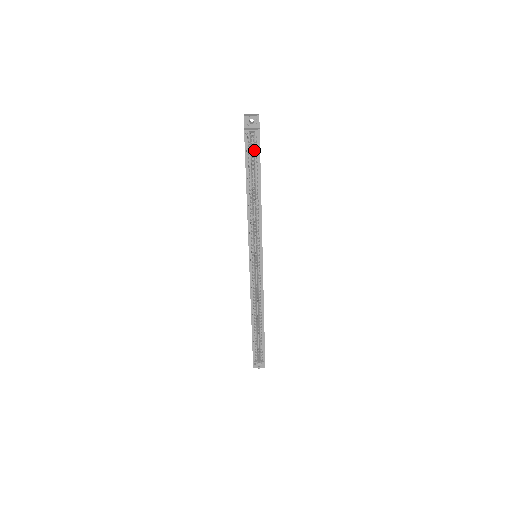
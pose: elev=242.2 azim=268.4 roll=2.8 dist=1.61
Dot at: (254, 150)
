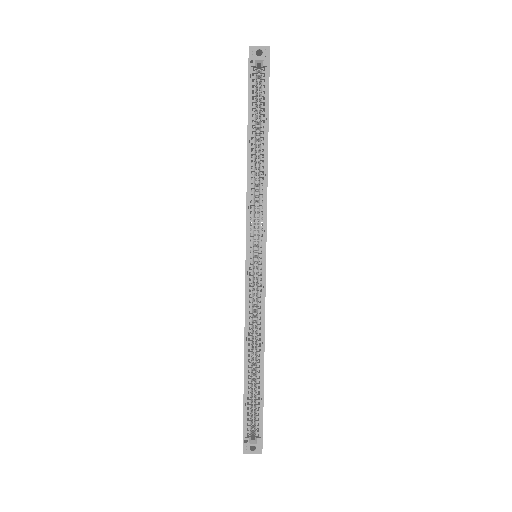
Dot at: (261, 88)
